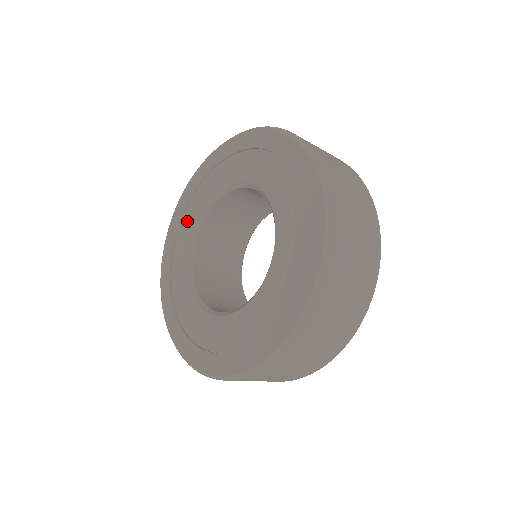
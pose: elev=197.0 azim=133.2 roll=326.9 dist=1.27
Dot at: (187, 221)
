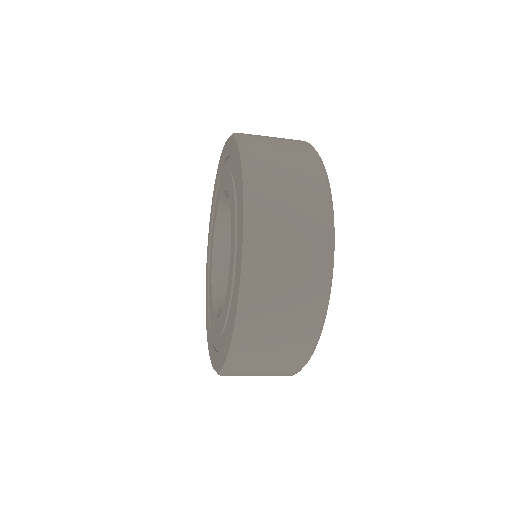
Dot at: (210, 256)
